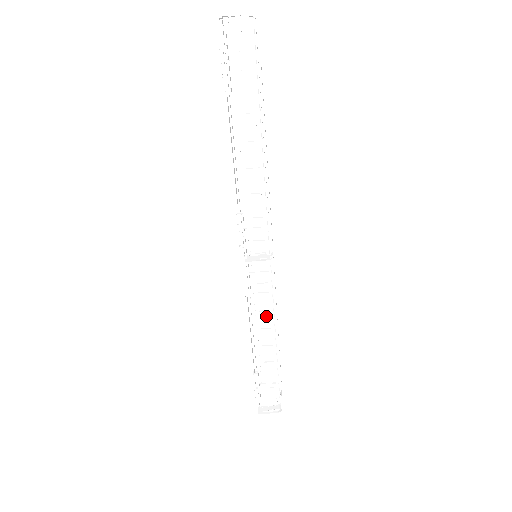
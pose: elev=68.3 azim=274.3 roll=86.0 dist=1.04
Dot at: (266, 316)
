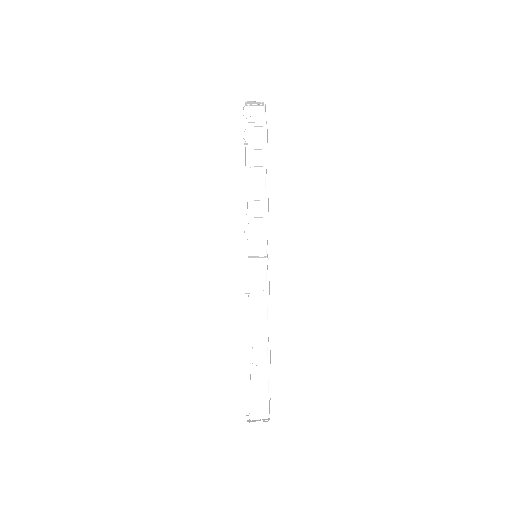
Dot at: (261, 316)
